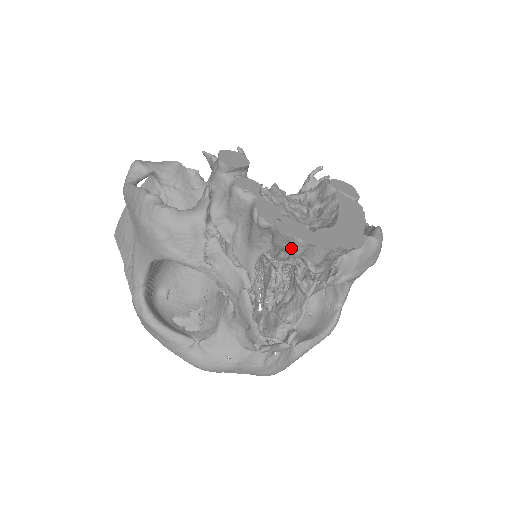
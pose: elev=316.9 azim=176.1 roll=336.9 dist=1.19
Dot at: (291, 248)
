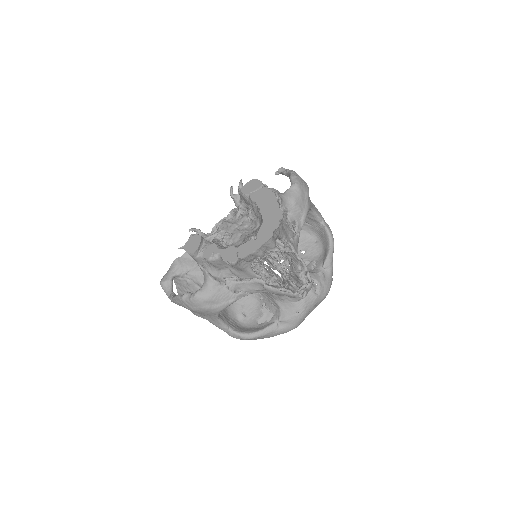
Dot at: (256, 256)
